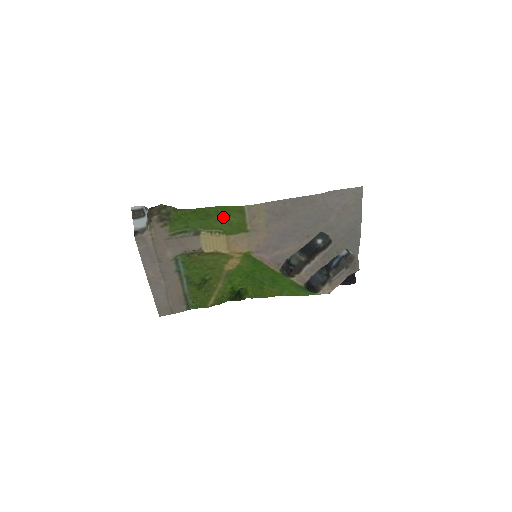
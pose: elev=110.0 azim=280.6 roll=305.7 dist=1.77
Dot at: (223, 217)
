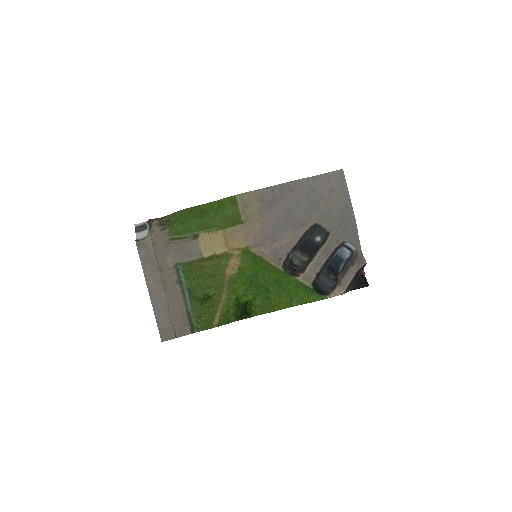
Dot at: (218, 212)
